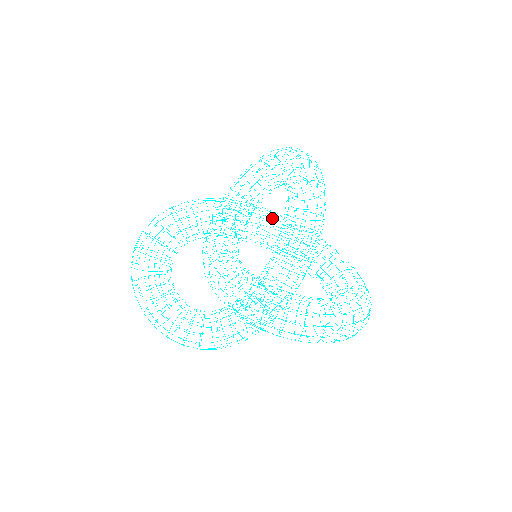
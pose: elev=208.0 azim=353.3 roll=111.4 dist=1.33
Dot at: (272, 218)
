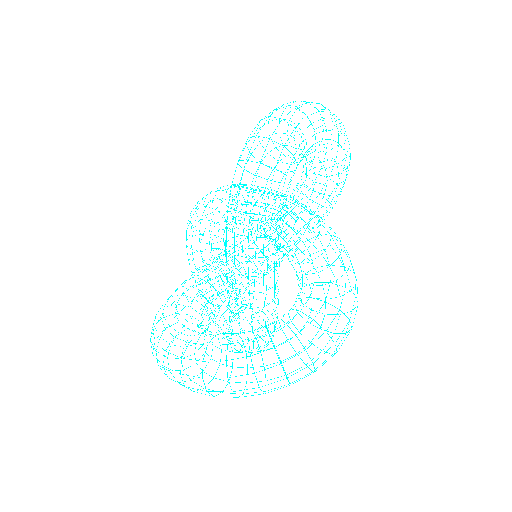
Dot at: occluded
